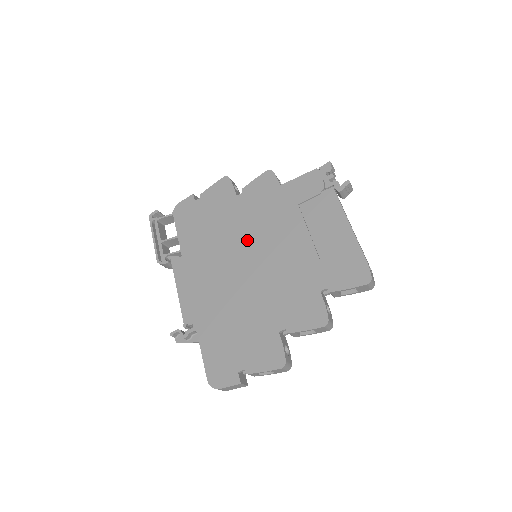
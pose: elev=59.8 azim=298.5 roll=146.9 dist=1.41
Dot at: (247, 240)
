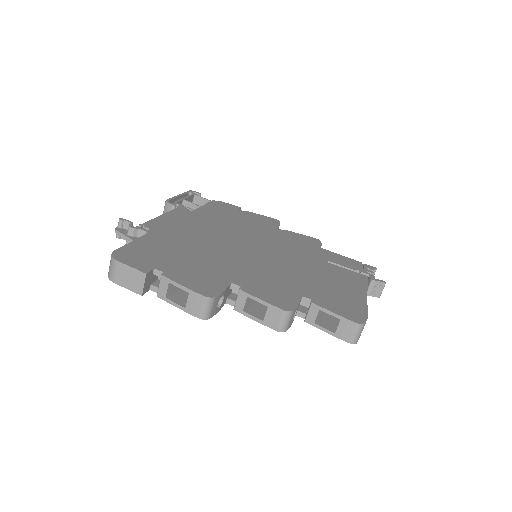
Dot at: (261, 241)
